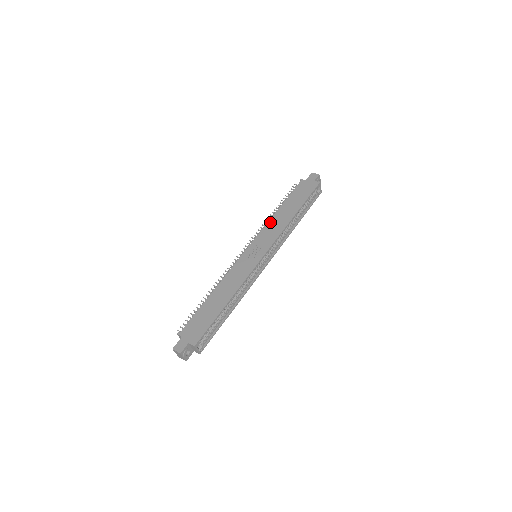
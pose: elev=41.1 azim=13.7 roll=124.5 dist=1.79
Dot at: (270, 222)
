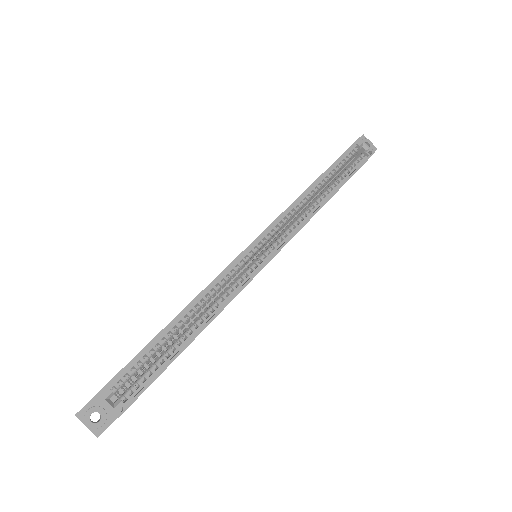
Dot at: occluded
